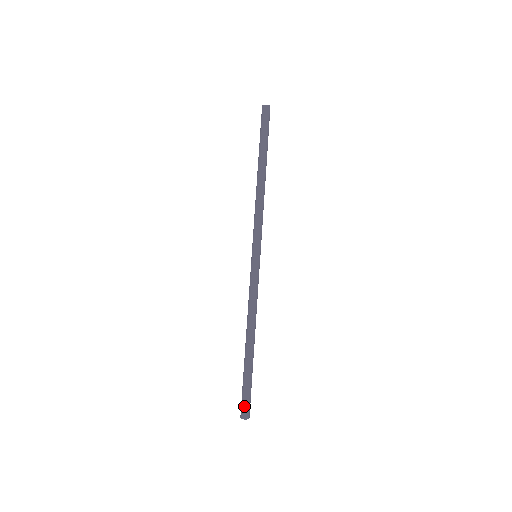
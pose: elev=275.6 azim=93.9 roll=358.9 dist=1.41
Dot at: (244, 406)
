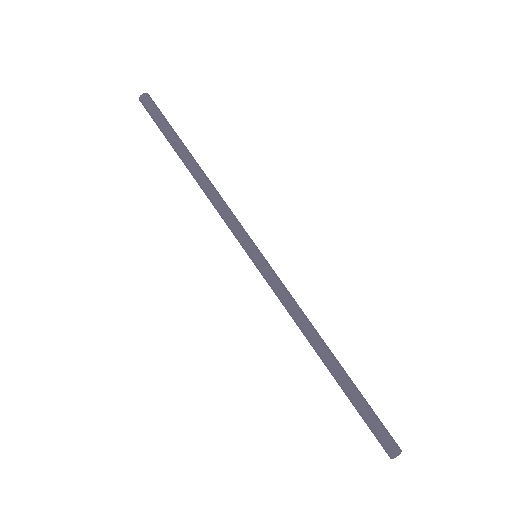
Dot at: (387, 437)
